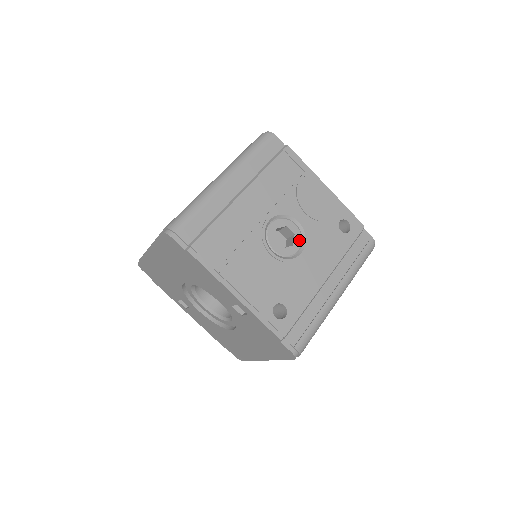
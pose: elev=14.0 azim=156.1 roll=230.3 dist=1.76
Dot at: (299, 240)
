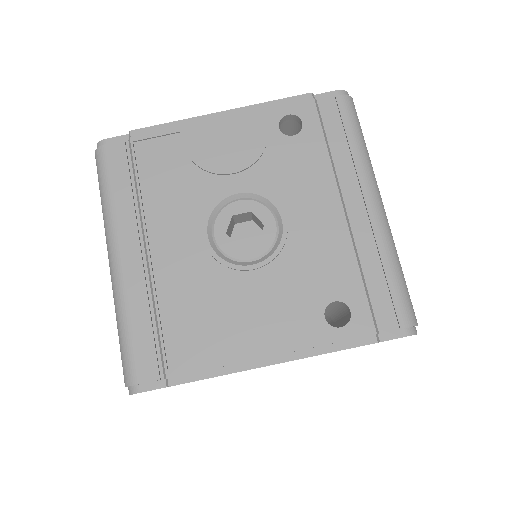
Dot at: (263, 211)
